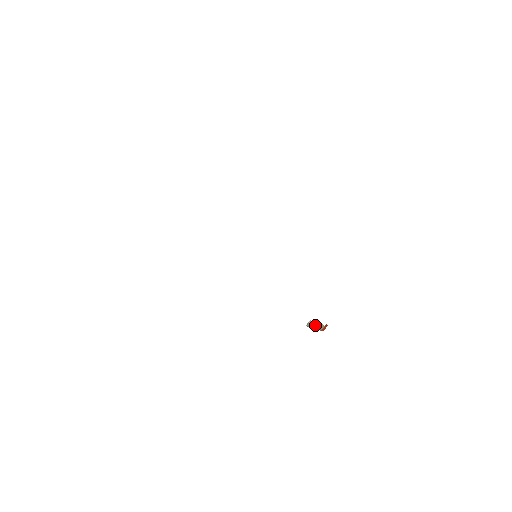
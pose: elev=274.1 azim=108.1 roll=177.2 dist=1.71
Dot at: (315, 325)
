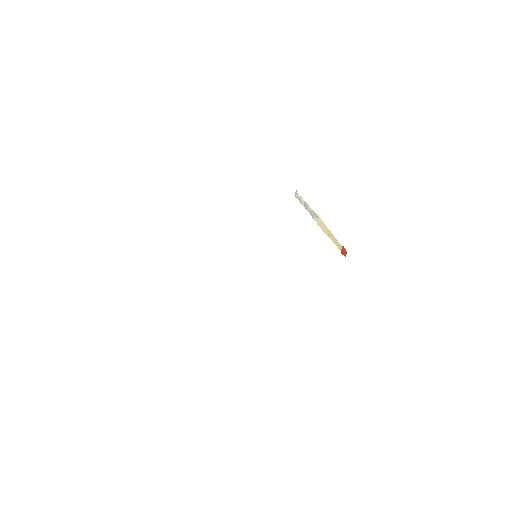
Dot at: (319, 224)
